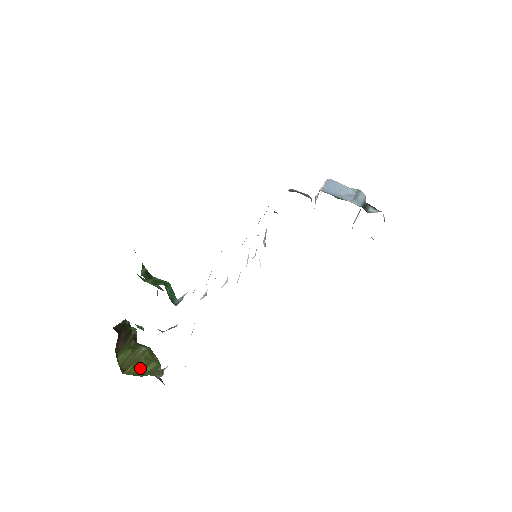
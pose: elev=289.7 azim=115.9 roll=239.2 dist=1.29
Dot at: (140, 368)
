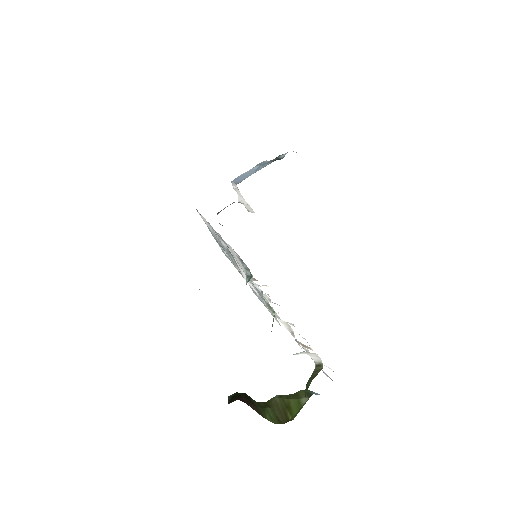
Dot at: (296, 404)
